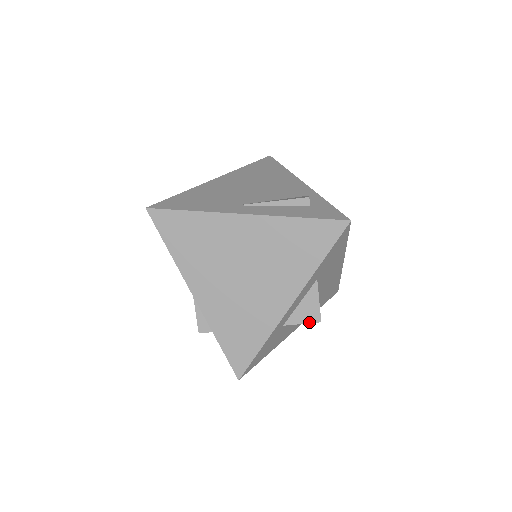
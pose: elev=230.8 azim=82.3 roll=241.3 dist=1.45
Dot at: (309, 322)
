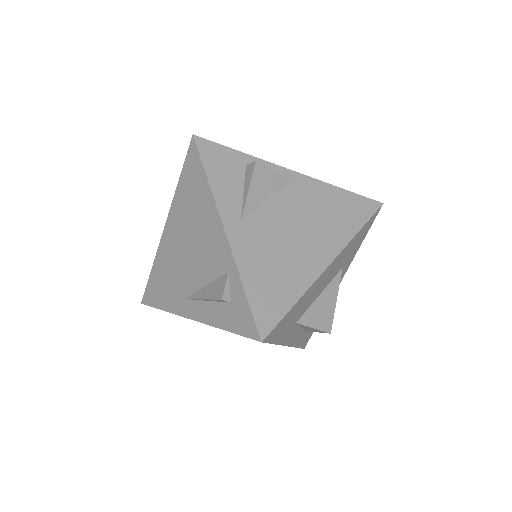
Dot at: (321, 332)
